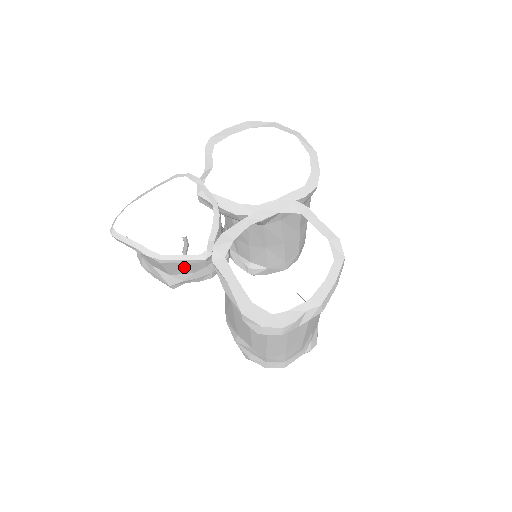
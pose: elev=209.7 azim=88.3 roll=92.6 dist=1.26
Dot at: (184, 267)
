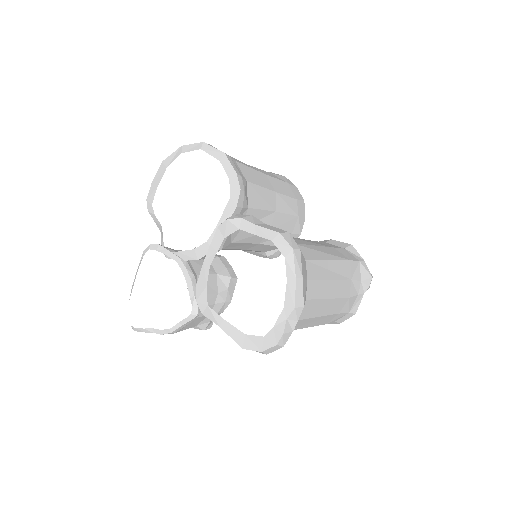
Dot at: (196, 320)
